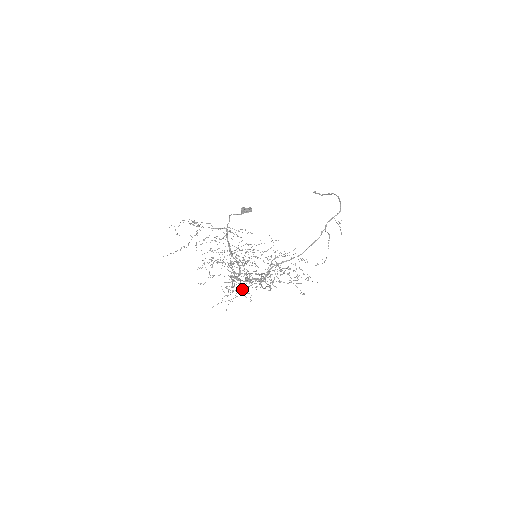
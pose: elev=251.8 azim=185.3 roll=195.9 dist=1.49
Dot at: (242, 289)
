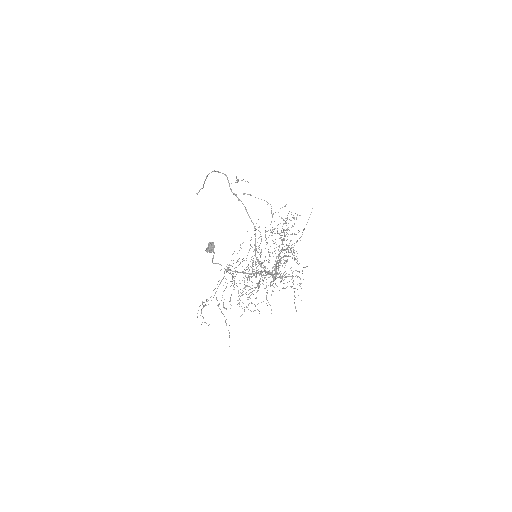
Dot at: occluded
